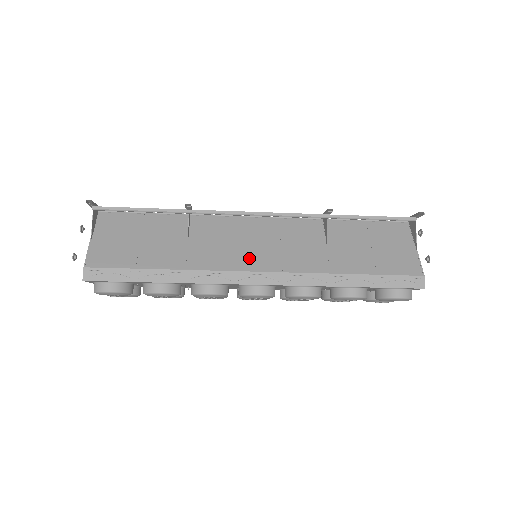
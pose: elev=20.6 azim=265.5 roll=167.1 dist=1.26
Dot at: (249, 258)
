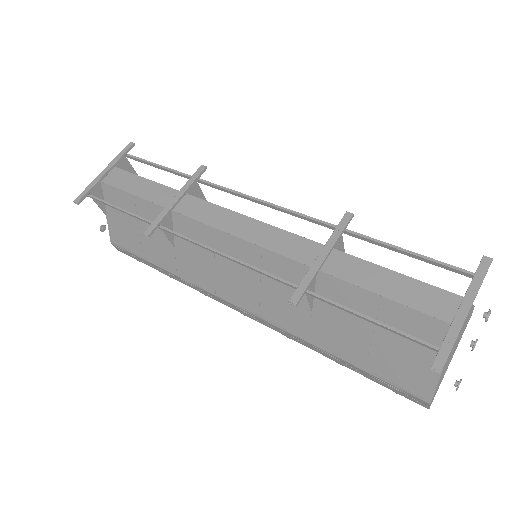
Dot at: (227, 287)
